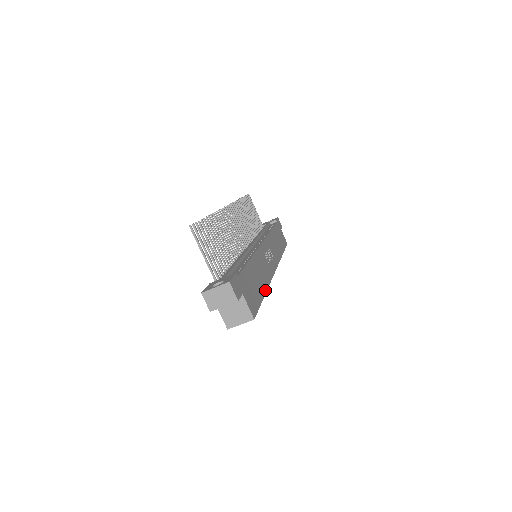
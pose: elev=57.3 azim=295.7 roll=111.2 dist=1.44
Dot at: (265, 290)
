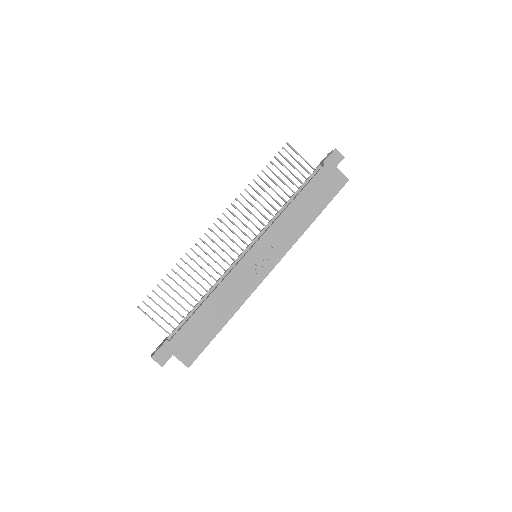
Dot at: (228, 318)
